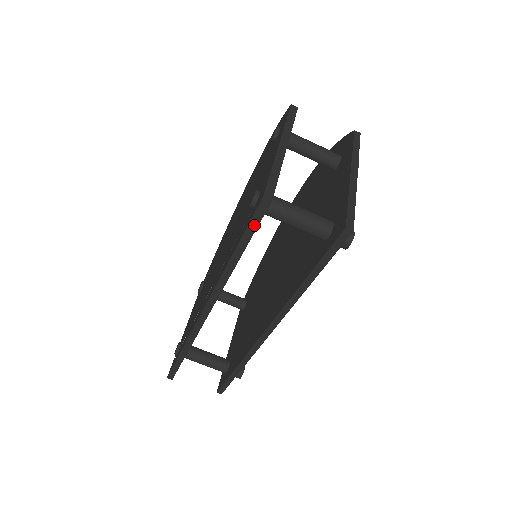
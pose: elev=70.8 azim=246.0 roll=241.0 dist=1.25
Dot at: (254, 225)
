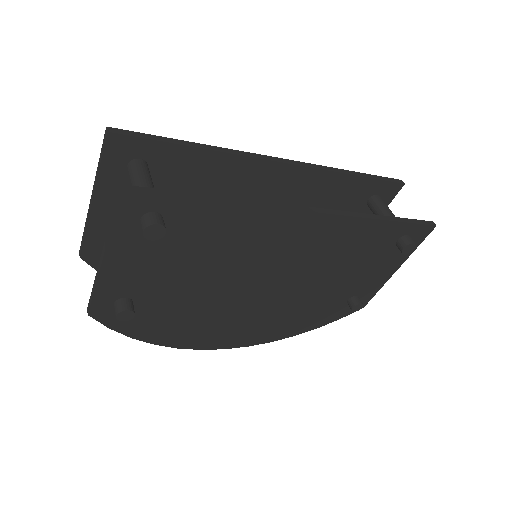
Dot at: (385, 179)
